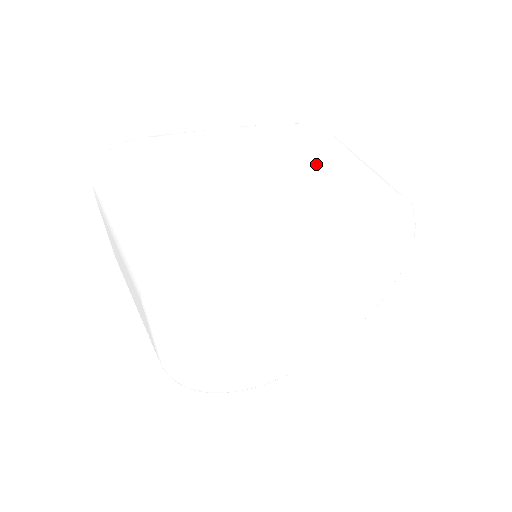
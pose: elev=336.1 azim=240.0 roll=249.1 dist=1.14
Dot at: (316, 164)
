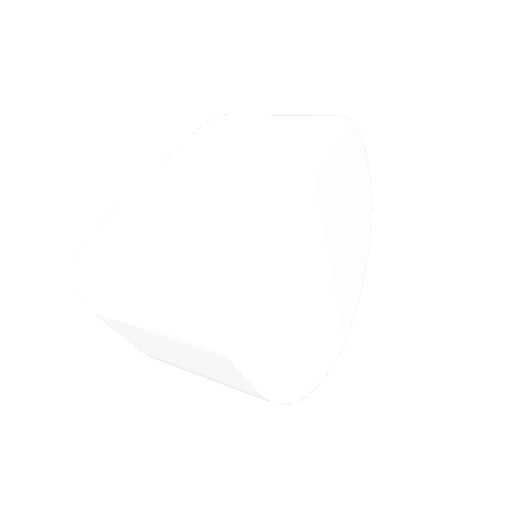
Dot at: (251, 142)
